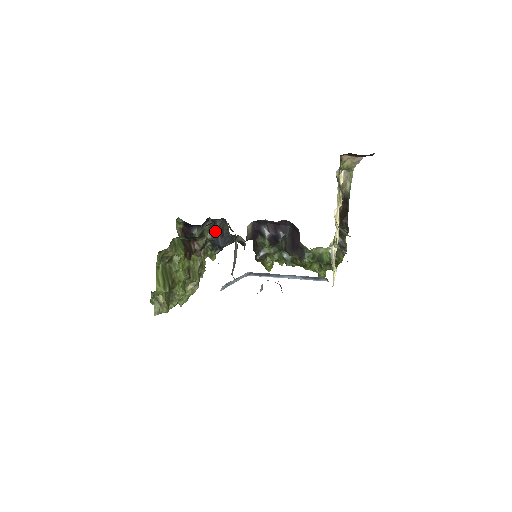
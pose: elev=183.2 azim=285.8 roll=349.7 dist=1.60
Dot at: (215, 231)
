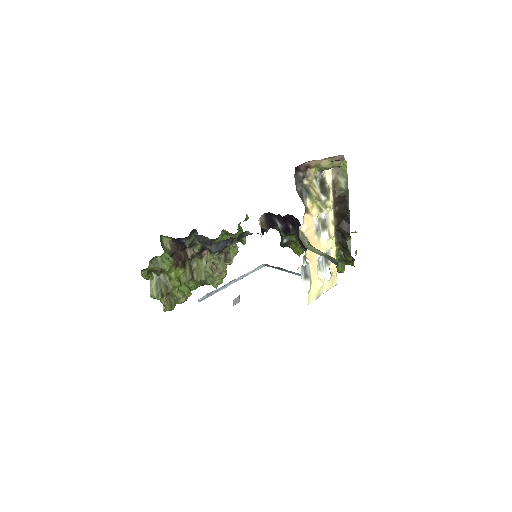
Dot at: occluded
